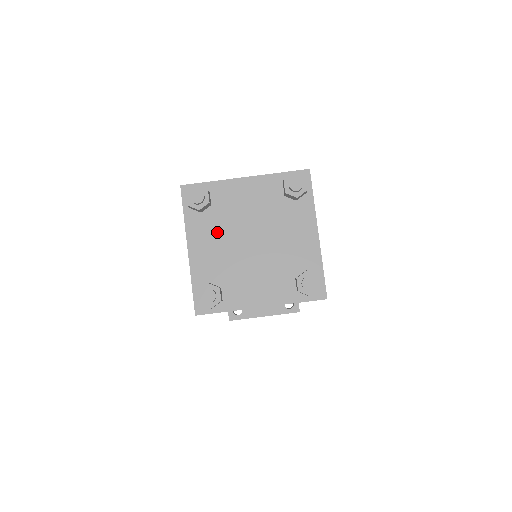
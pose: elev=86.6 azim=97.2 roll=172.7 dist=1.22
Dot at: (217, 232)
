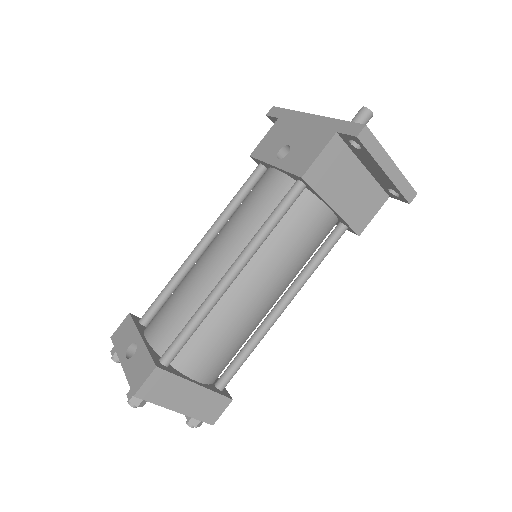
Dot at: occluded
